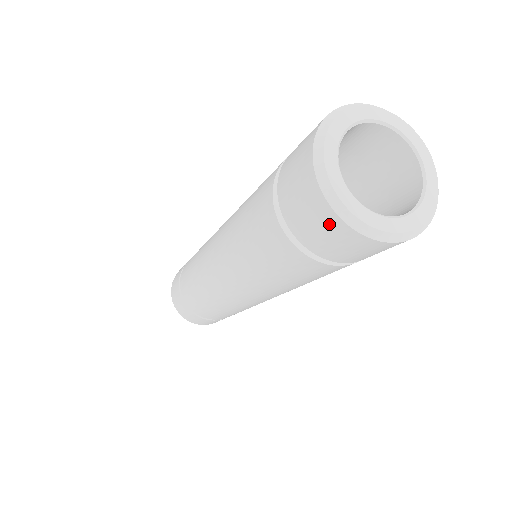
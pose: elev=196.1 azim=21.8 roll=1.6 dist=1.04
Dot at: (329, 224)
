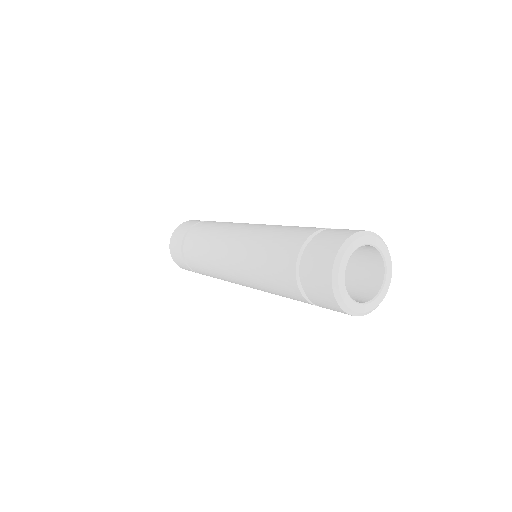
Dot at: (331, 303)
